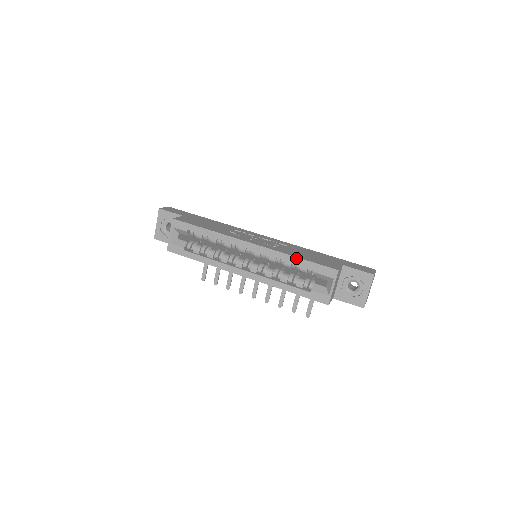
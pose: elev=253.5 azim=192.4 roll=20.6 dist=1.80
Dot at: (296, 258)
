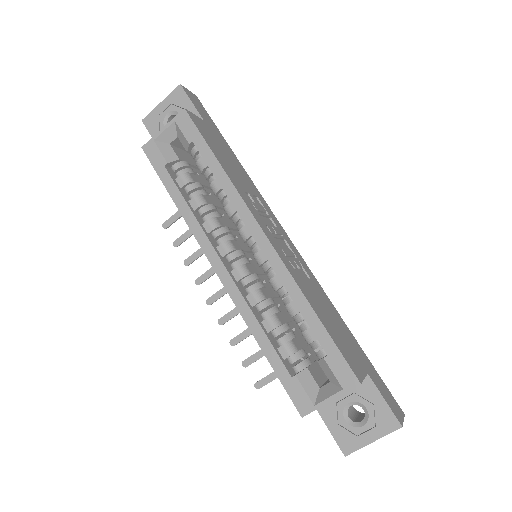
Dot at: (312, 311)
